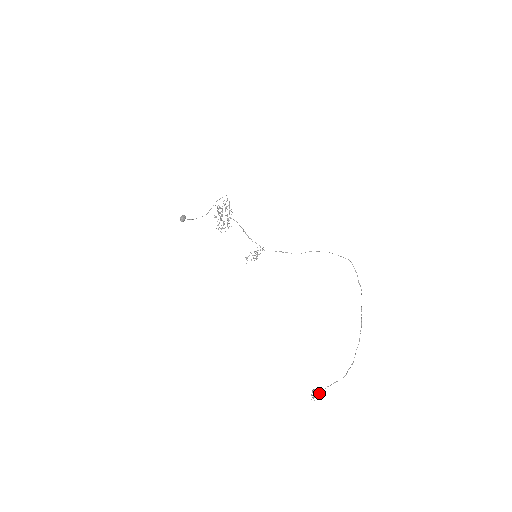
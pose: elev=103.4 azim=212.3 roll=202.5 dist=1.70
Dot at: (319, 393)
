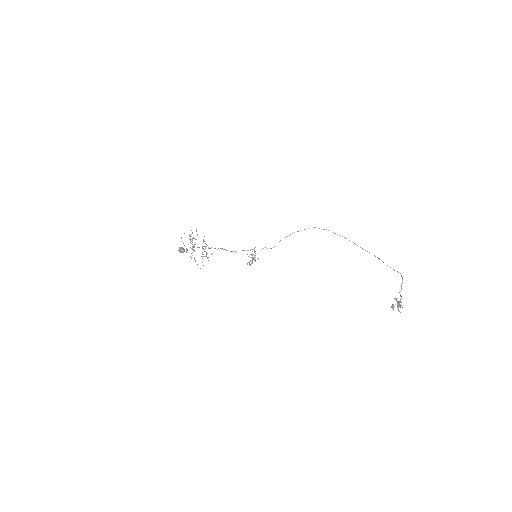
Dot at: (399, 302)
